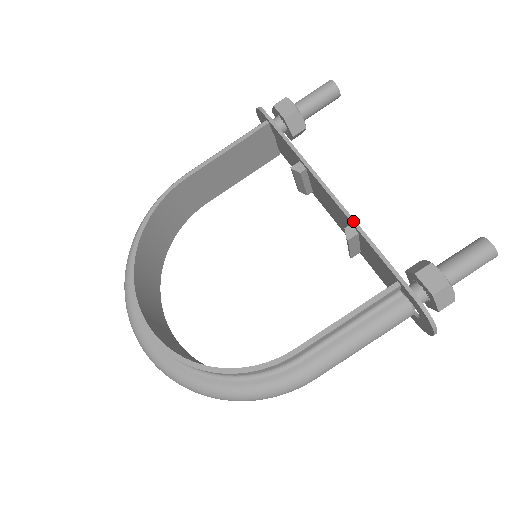
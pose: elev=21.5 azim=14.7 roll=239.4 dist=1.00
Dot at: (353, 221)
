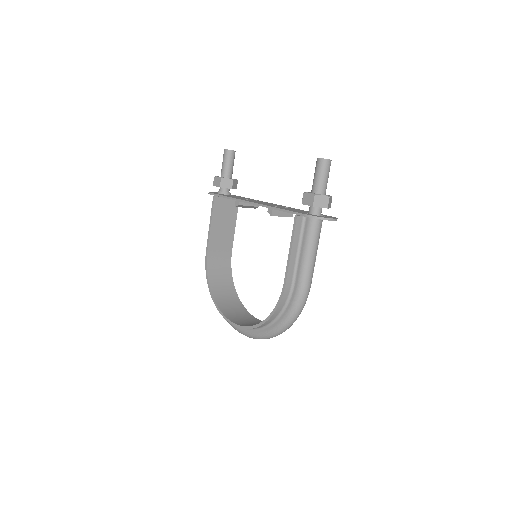
Dot at: (266, 206)
